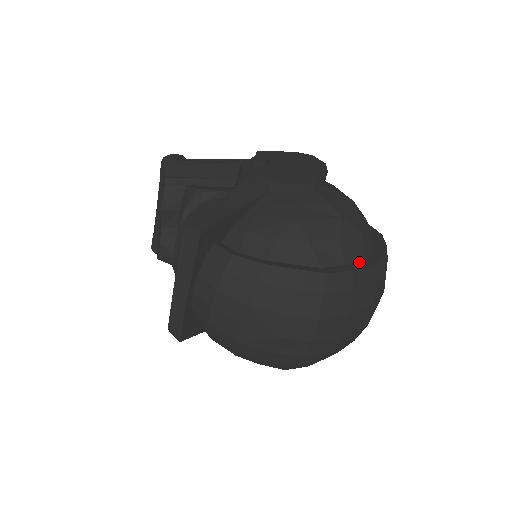
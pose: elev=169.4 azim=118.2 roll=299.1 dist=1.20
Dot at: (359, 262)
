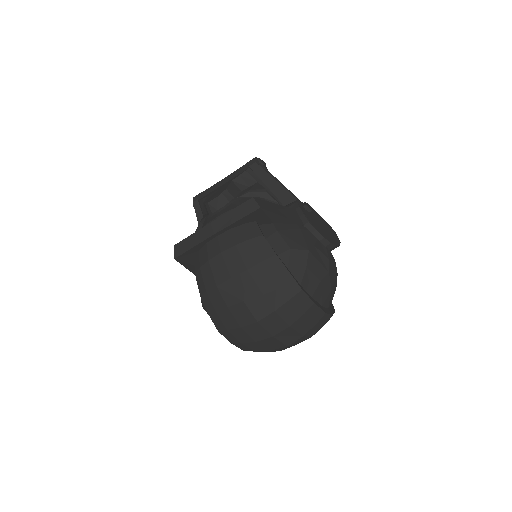
Dot at: (319, 303)
